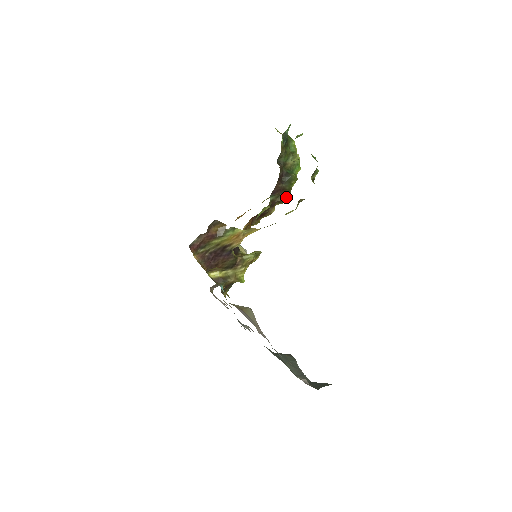
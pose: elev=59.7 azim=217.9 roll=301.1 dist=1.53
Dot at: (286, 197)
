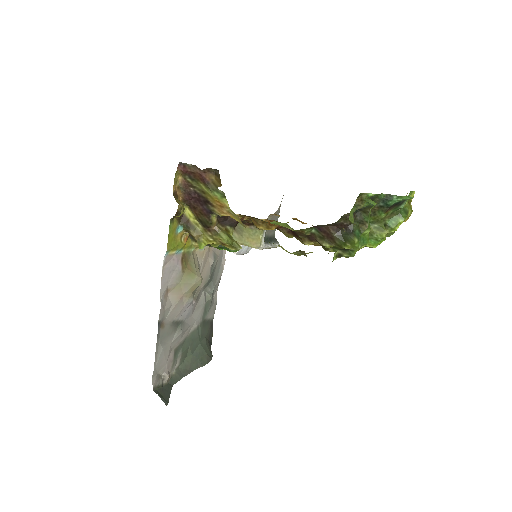
Dot at: (335, 250)
